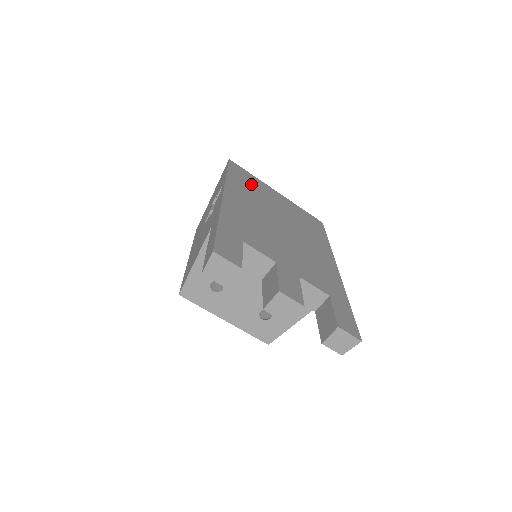
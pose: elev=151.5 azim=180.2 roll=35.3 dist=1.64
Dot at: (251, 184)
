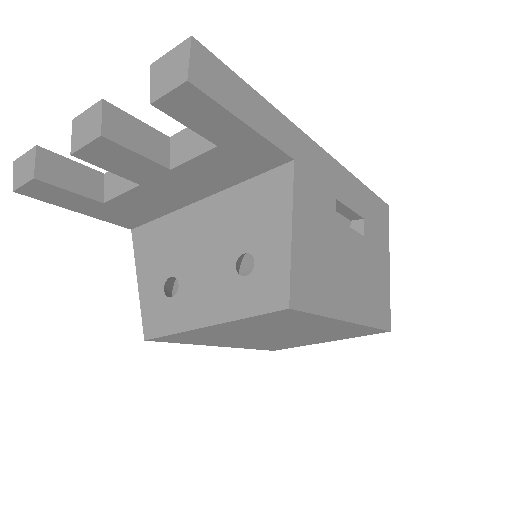
Dot at: occluded
